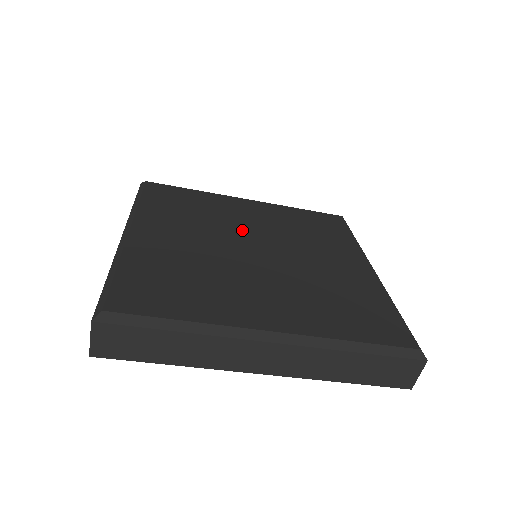
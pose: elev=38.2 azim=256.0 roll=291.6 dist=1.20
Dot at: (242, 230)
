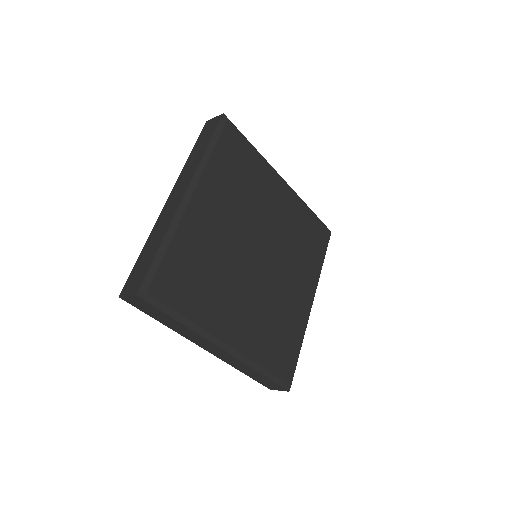
Dot at: (262, 226)
